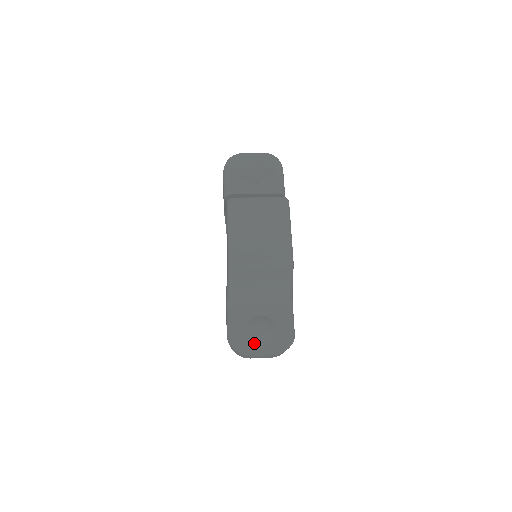
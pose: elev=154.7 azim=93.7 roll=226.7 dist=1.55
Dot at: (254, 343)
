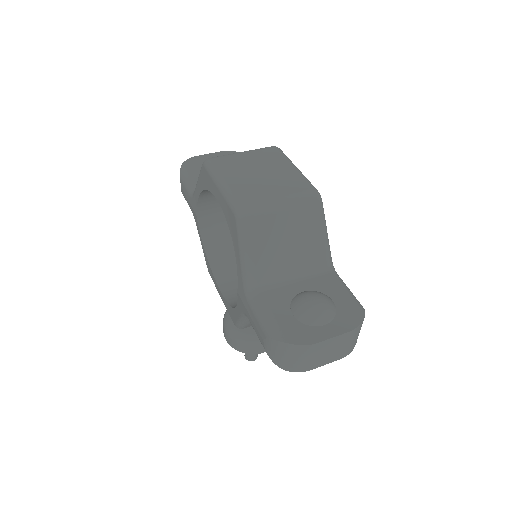
Dot at: (312, 326)
